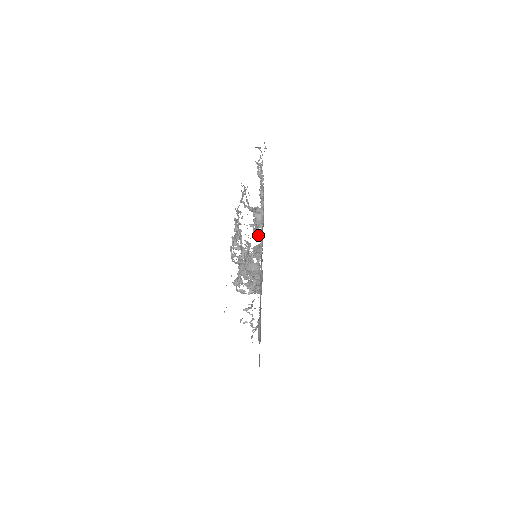
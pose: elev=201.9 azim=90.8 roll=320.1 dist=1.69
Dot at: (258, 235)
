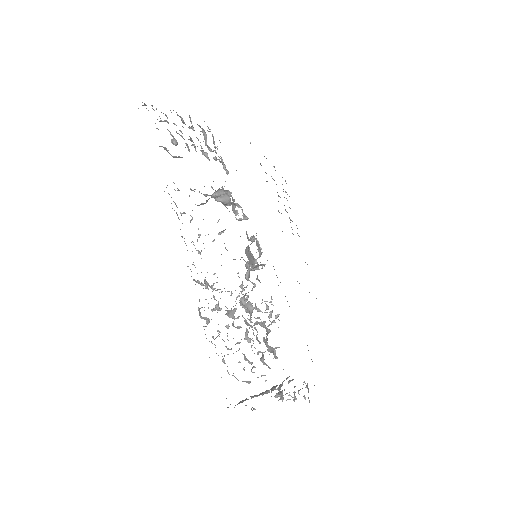
Dot at: (241, 219)
